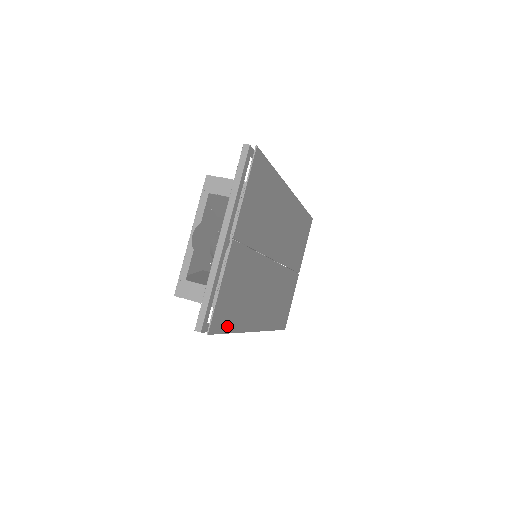
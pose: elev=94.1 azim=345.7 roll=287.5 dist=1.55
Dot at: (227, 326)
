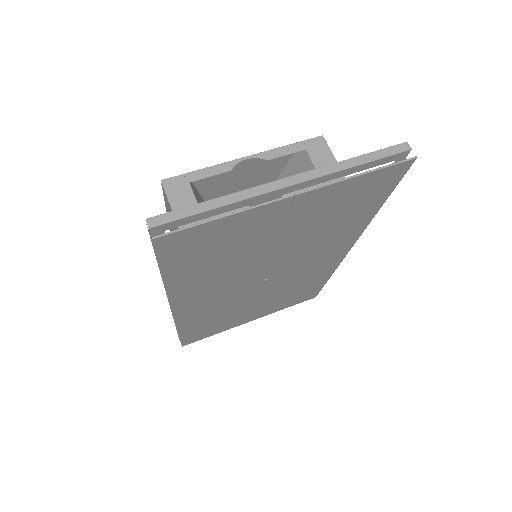
Dot at: (171, 264)
